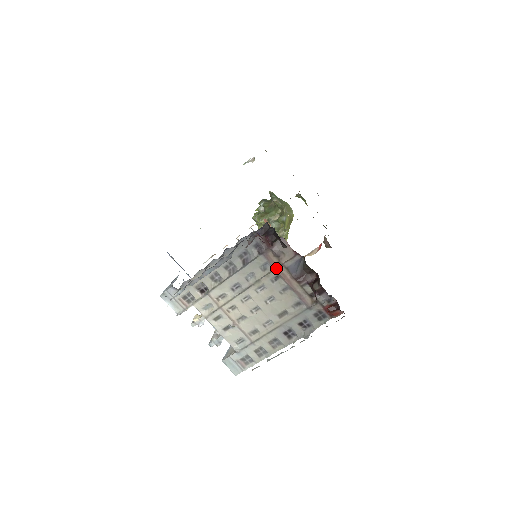
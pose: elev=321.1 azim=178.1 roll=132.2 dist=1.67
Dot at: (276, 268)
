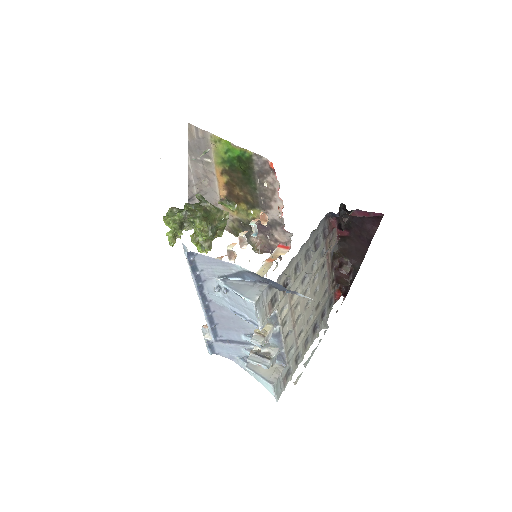
Dot at: (328, 254)
